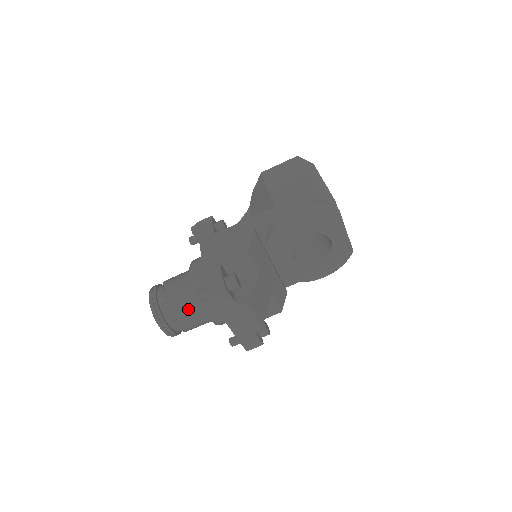
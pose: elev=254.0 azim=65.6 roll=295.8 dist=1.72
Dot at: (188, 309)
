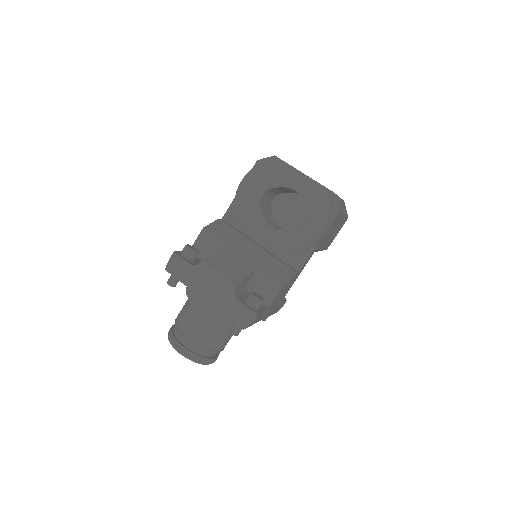
Dot at: (188, 315)
